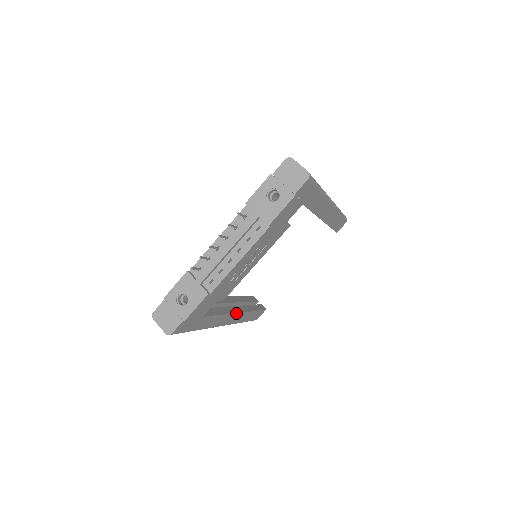
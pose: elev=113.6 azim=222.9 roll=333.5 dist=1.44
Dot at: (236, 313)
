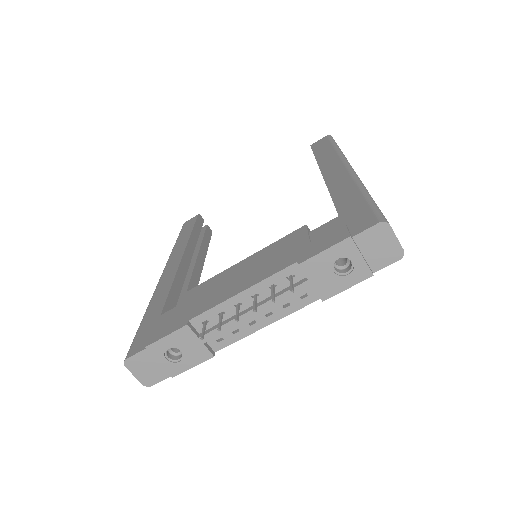
Dot at: (198, 281)
